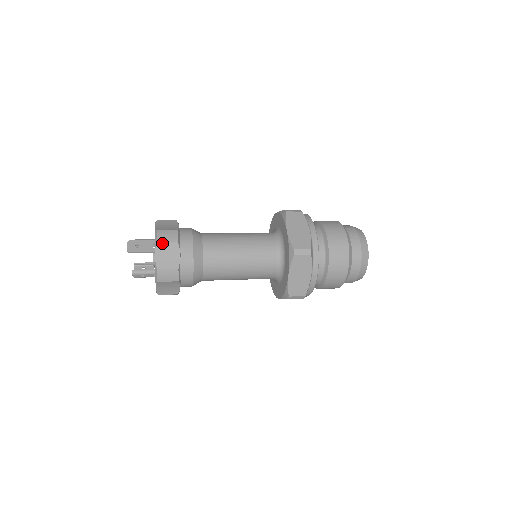
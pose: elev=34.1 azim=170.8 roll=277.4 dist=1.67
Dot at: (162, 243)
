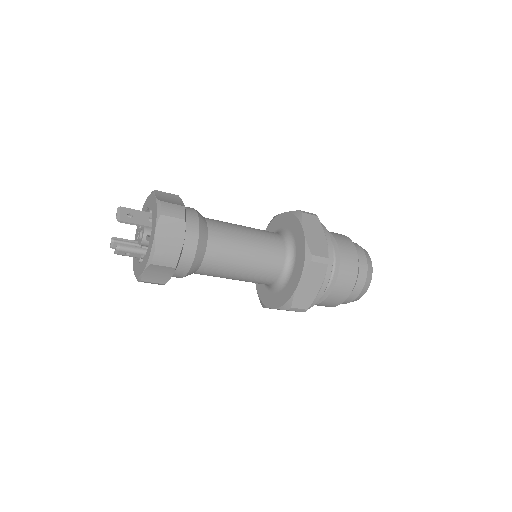
Dot at: (166, 217)
